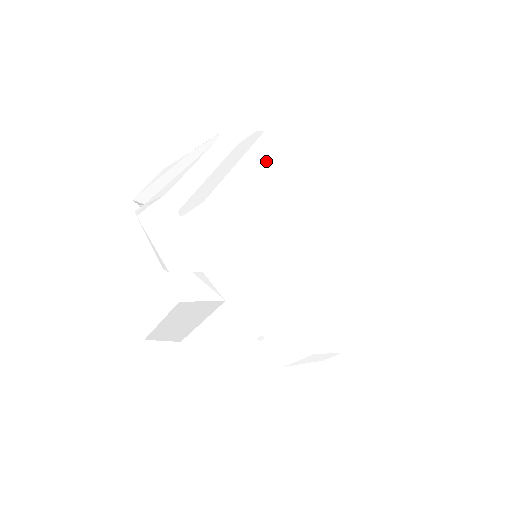
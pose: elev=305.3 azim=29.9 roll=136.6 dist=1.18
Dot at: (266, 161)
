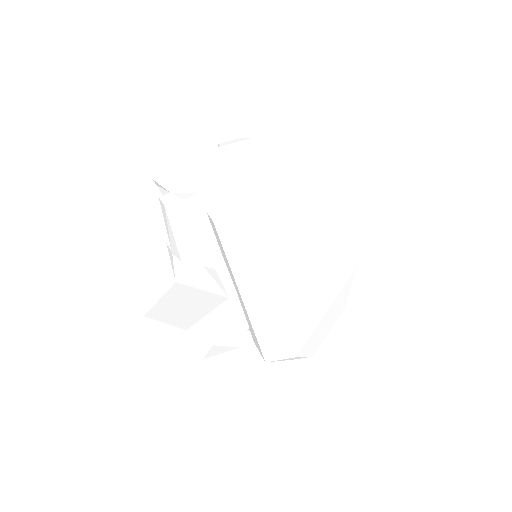
Dot at: (294, 182)
